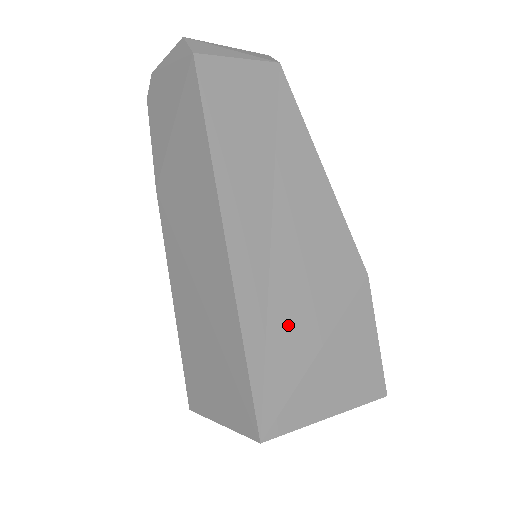
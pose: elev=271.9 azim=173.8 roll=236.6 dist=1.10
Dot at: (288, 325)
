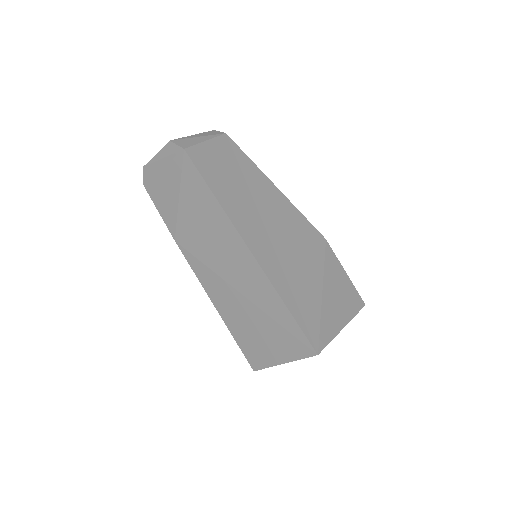
Dot at: (301, 285)
